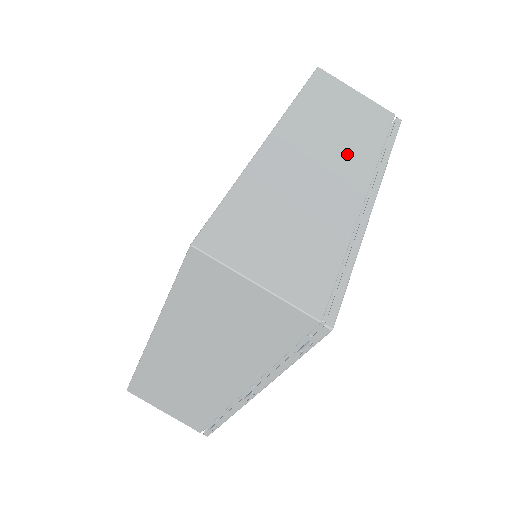
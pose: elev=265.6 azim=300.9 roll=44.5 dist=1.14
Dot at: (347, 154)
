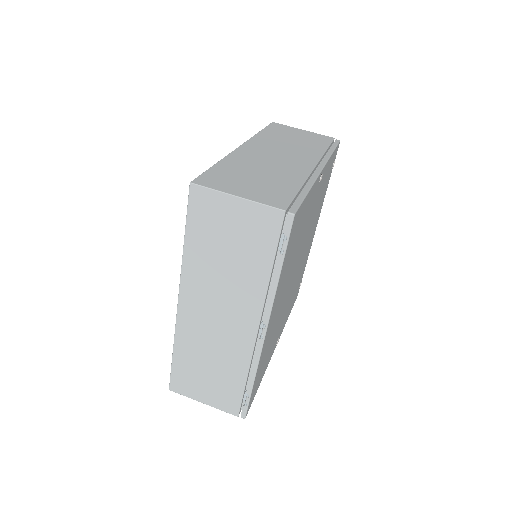
Dot at: (298, 152)
